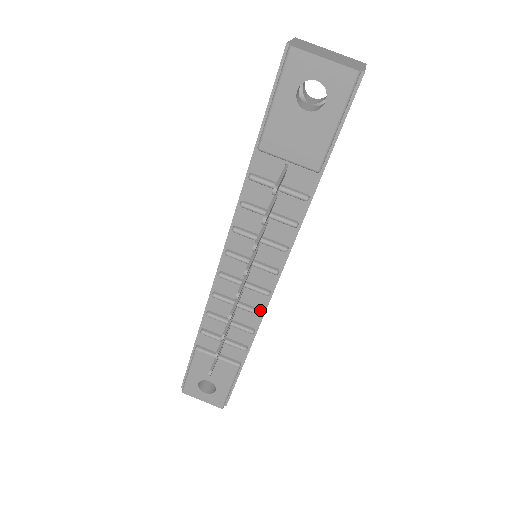
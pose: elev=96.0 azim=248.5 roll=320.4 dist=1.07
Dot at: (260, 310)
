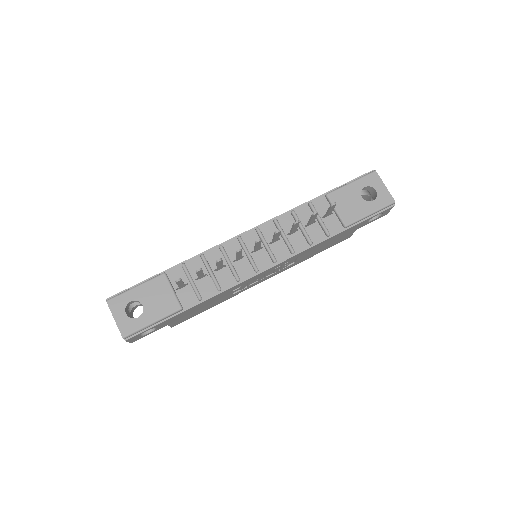
Dot at: (240, 278)
